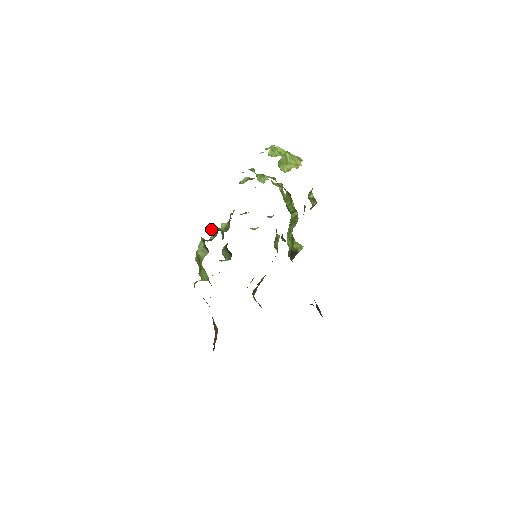
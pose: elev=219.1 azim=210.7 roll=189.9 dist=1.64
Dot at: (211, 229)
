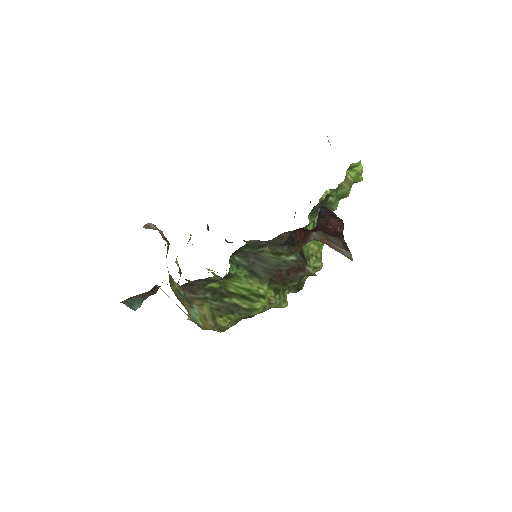
Dot at: occluded
